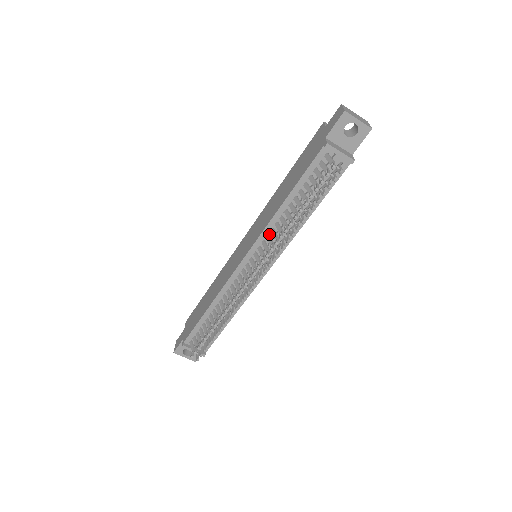
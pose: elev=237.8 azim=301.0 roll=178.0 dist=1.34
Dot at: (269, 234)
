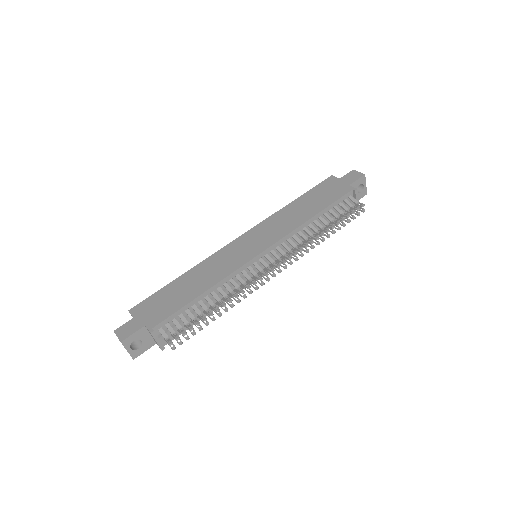
Dot at: (289, 238)
